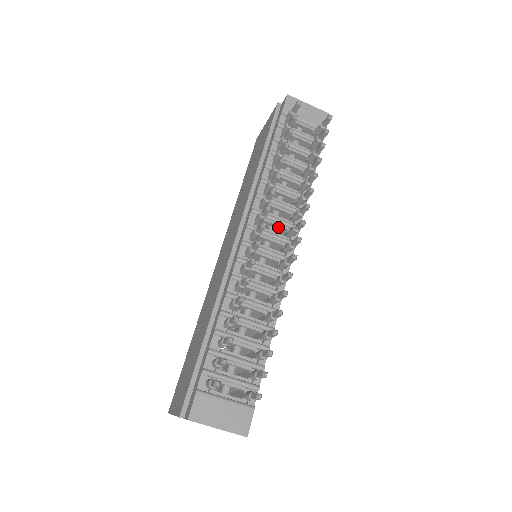
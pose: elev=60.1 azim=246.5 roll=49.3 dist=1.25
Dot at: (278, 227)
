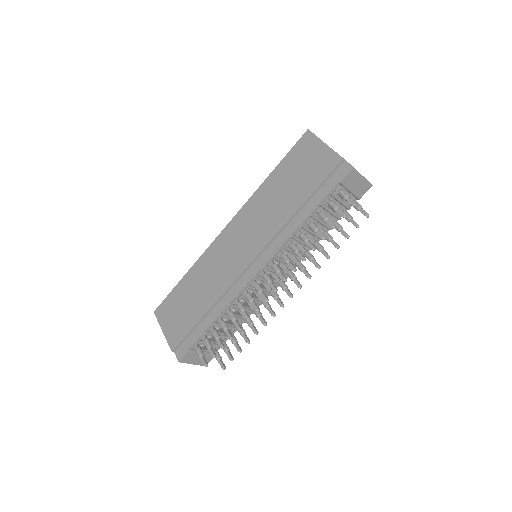
Dot at: (283, 264)
